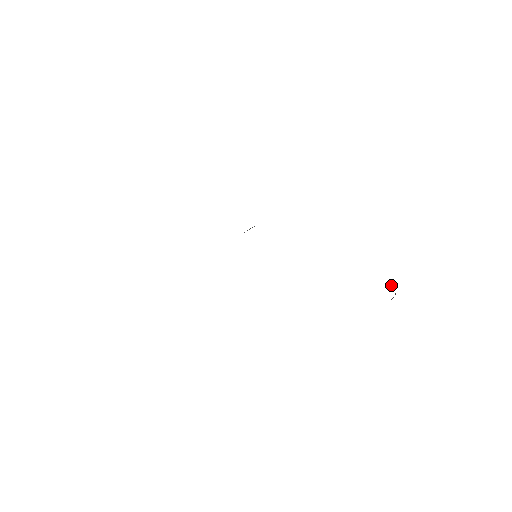
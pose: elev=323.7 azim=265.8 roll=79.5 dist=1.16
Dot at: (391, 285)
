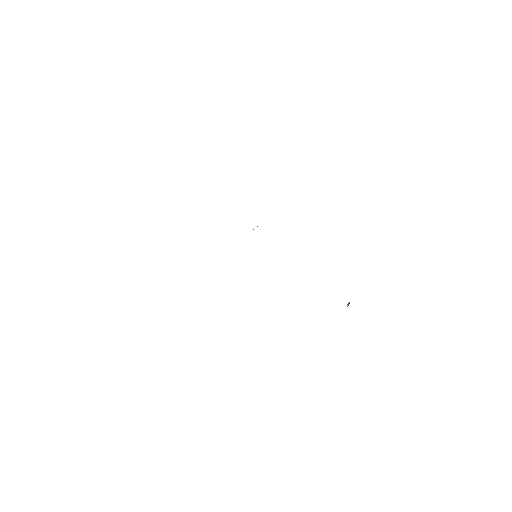
Dot at: occluded
